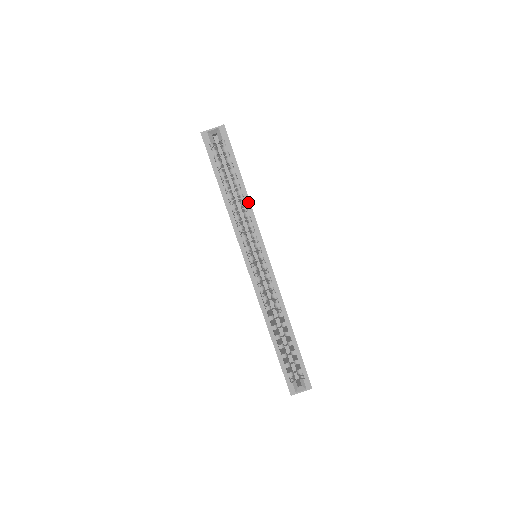
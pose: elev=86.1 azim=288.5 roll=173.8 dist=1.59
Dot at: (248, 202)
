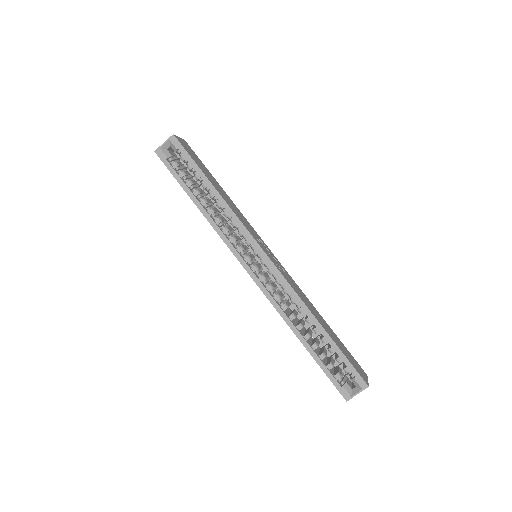
Dot at: (223, 201)
